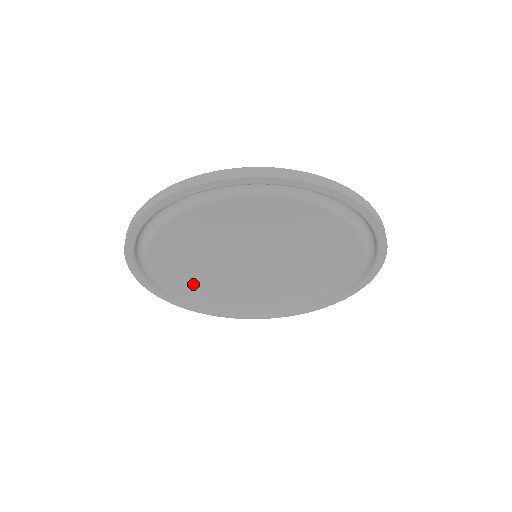
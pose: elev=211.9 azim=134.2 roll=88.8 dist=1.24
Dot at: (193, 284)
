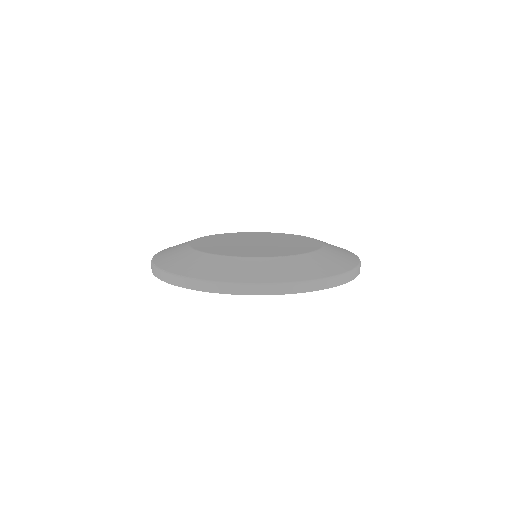
Dot at: occluded
